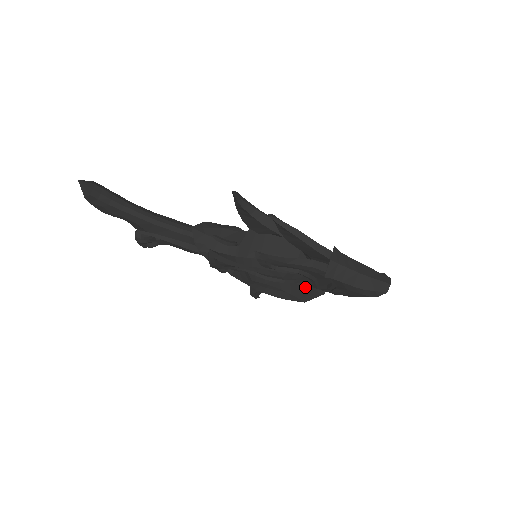
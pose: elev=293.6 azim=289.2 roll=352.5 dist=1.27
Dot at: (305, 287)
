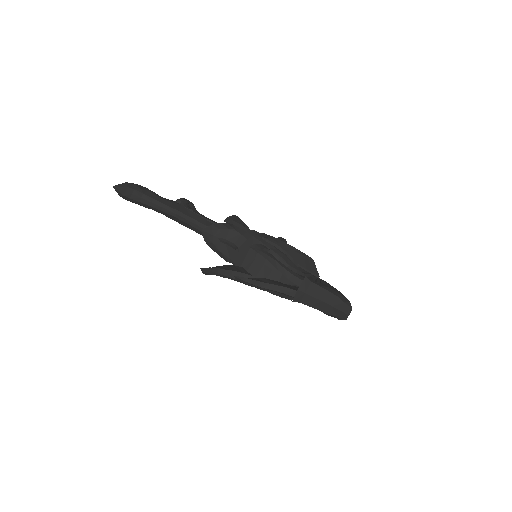
Dot at: occluded
